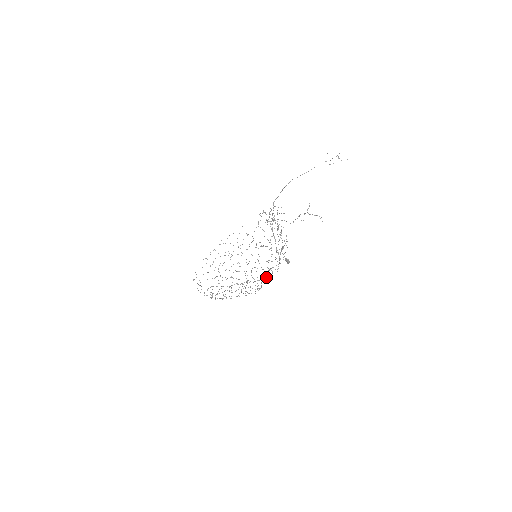
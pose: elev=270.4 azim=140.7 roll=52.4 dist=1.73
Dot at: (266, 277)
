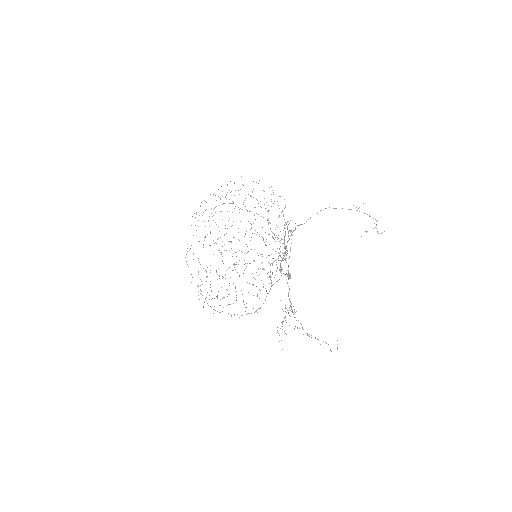
Dot at: occluded
